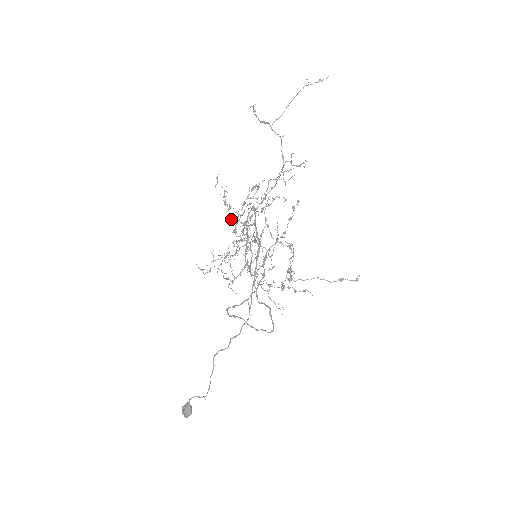
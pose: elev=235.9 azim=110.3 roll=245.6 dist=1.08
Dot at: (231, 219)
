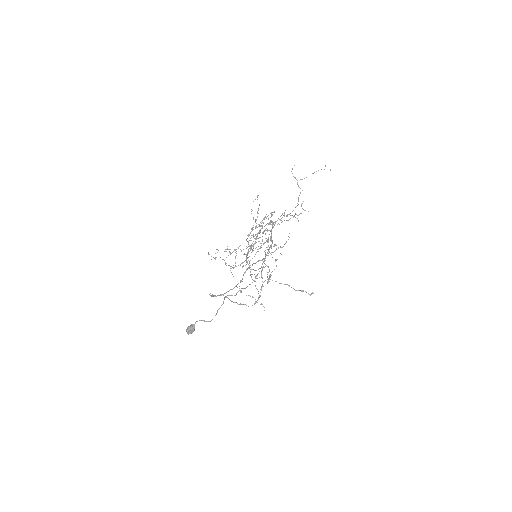
Dot at: occluded
